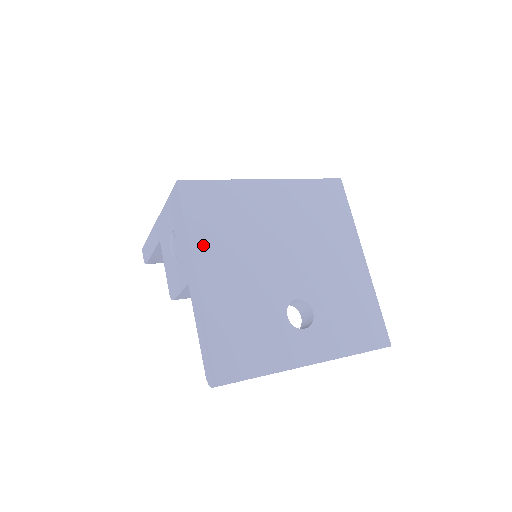
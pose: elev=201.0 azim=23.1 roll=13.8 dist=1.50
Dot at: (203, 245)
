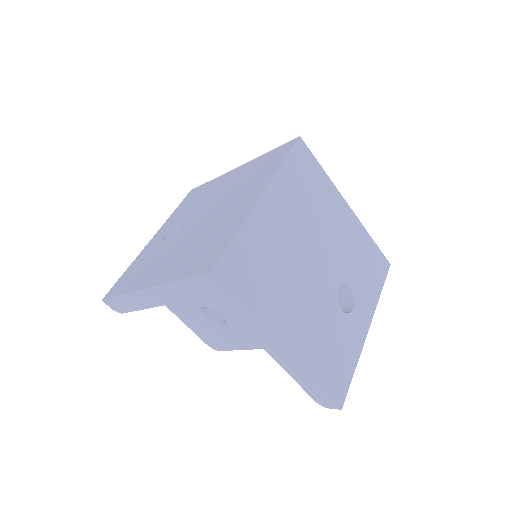
Dot at: (269, 314)
